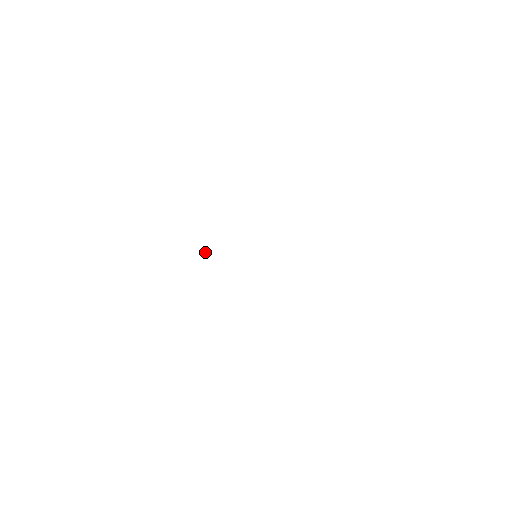
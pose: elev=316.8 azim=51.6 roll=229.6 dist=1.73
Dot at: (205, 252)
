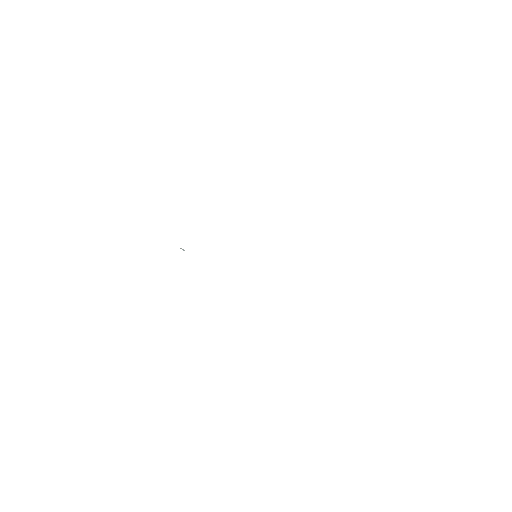
Dot at: (181, 248)
